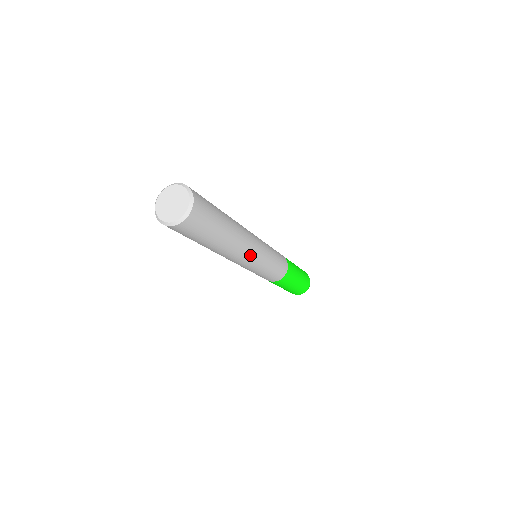
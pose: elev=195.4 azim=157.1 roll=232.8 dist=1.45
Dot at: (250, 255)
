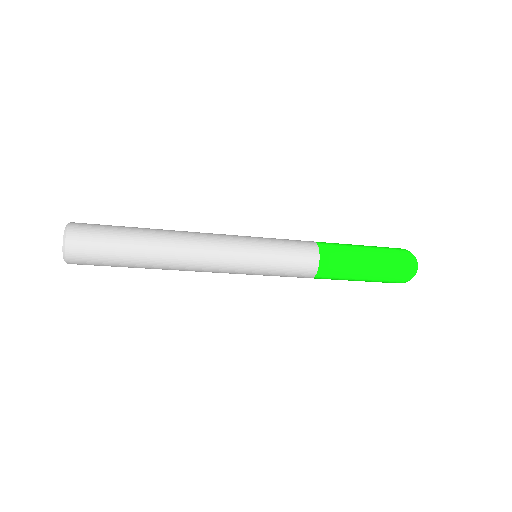
Dot at: (211, 245)
